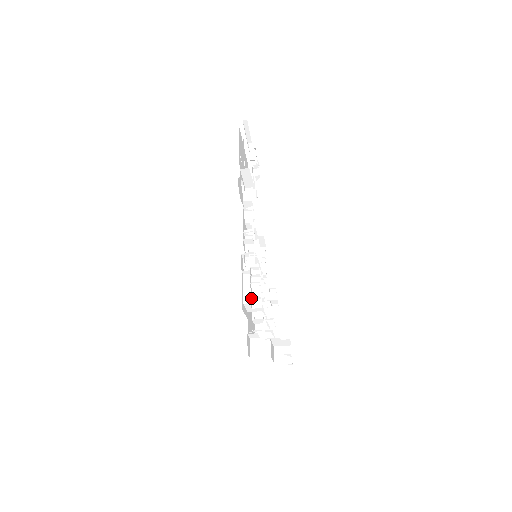
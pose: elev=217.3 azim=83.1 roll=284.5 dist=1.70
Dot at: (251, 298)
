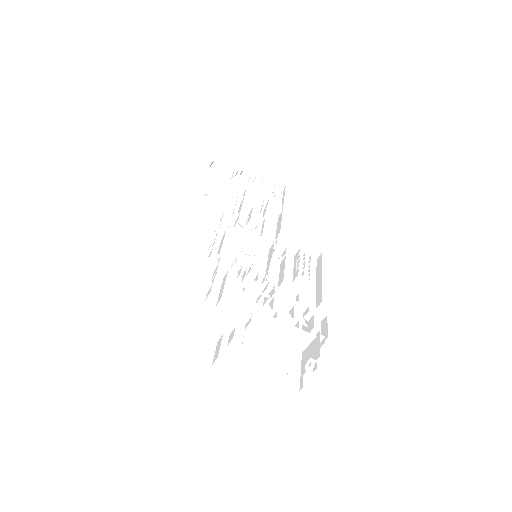
Dot at: (201, 289)
